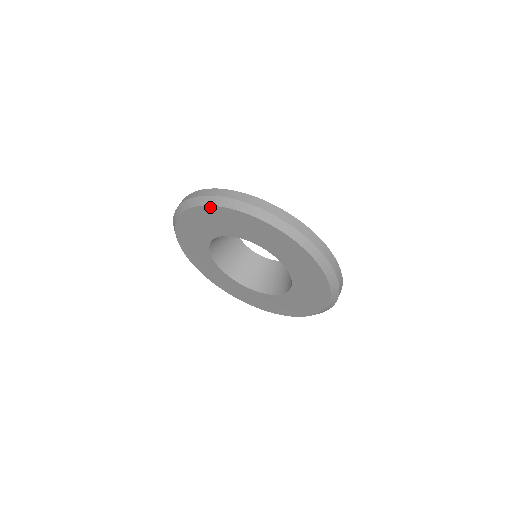
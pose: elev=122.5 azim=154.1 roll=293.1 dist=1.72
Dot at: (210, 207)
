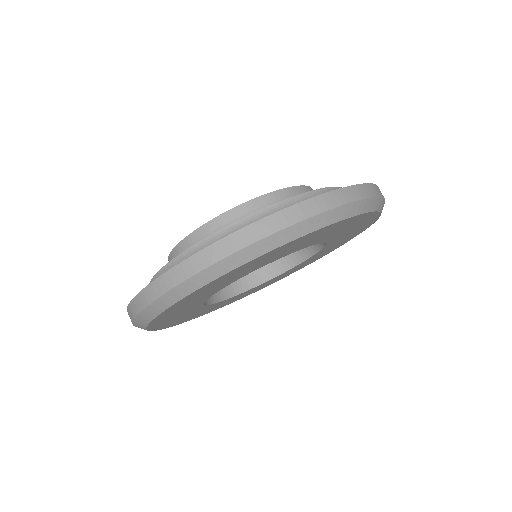
Dot at: (293, 241)
